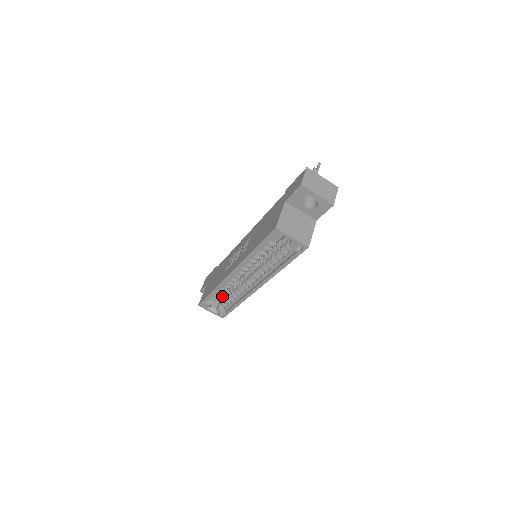
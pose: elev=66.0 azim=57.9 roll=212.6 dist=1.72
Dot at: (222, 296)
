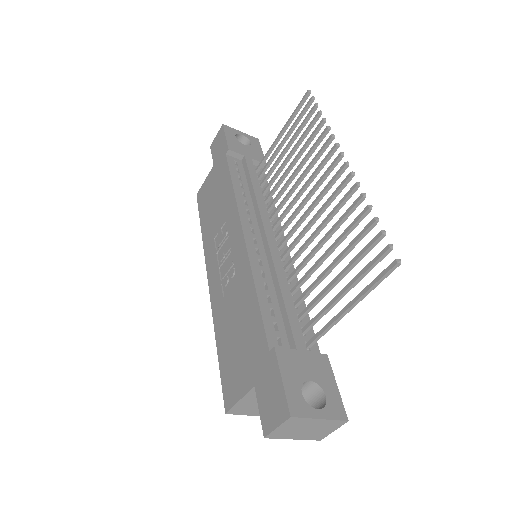
Dot at: occluded
